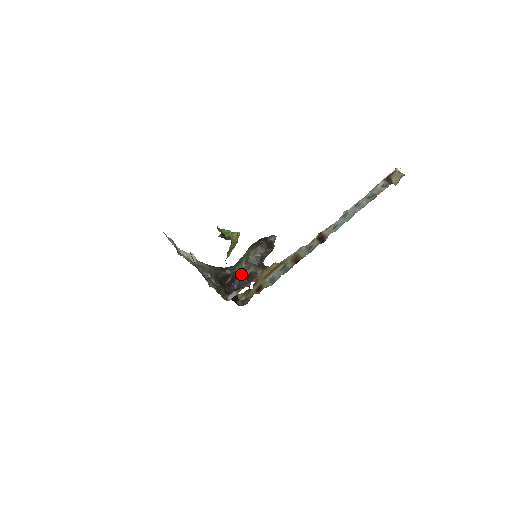
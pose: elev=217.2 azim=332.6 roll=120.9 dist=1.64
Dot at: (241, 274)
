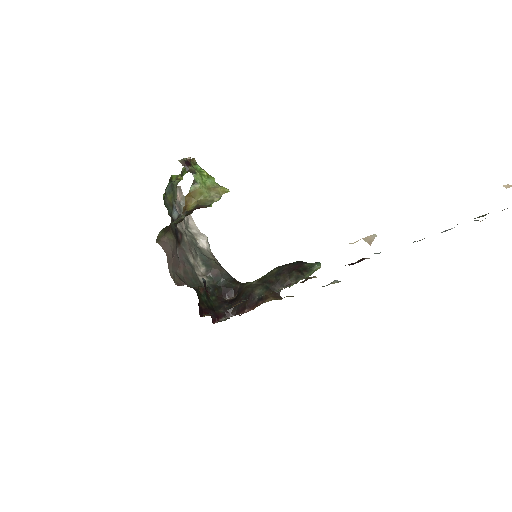
Dot at: (244, 291)
